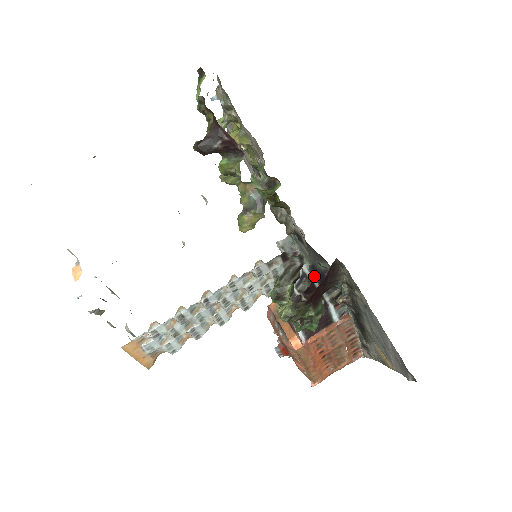
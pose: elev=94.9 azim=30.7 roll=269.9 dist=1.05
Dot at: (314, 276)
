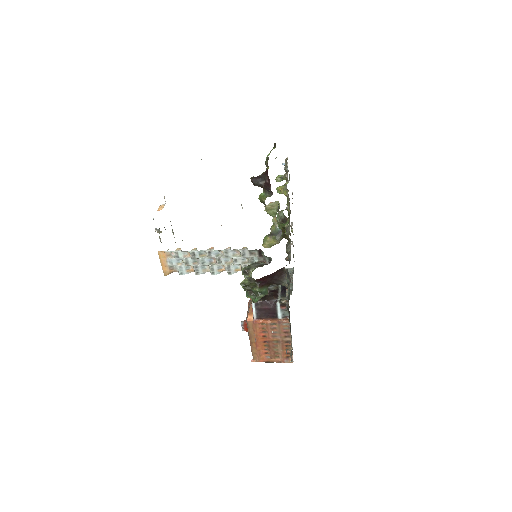
Dot at: occluded
